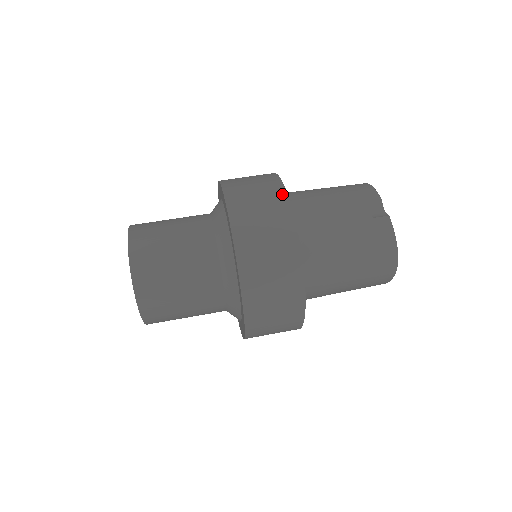
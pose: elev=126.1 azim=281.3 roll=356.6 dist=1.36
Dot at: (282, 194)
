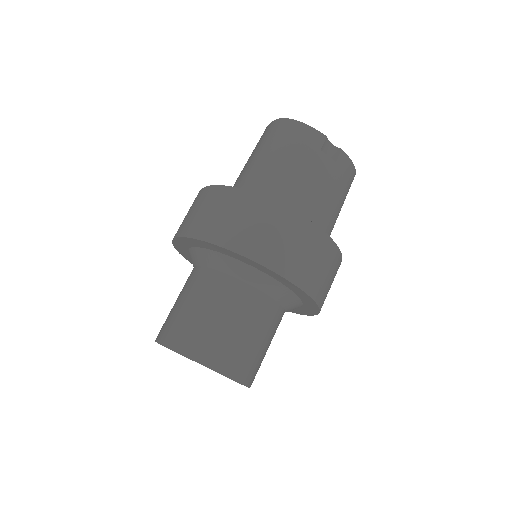
Dot at: (303, 222)
